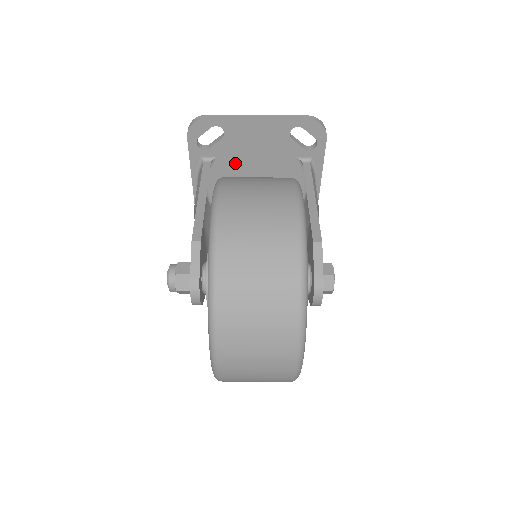
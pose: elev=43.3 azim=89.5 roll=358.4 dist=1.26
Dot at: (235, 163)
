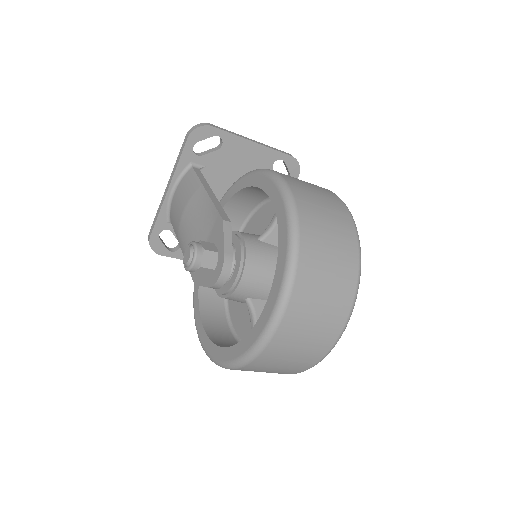
Dot at: (218, 177)
